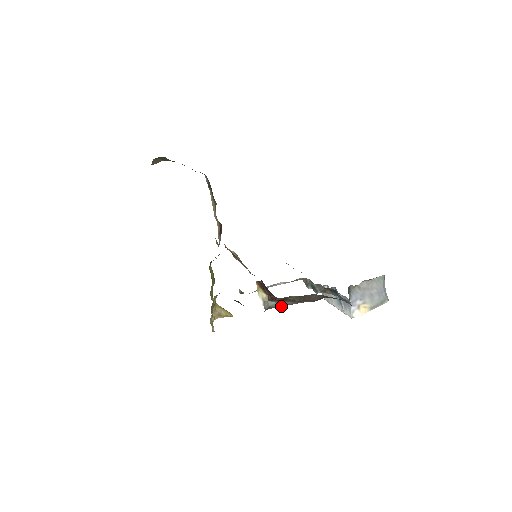
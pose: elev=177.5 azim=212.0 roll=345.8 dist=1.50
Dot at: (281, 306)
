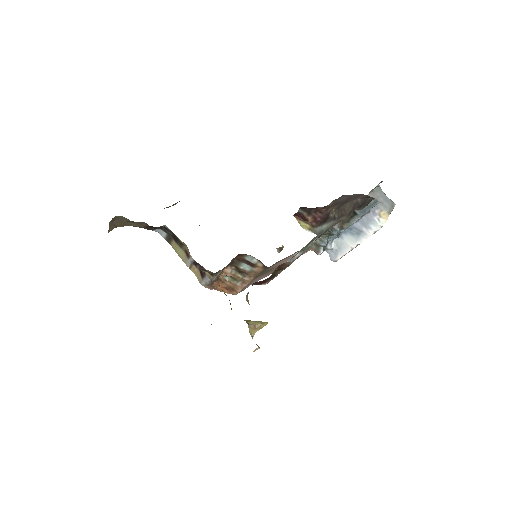
Dot at: (326, 230)
